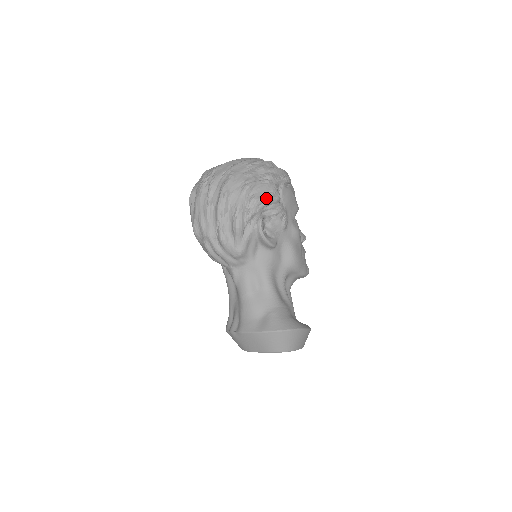
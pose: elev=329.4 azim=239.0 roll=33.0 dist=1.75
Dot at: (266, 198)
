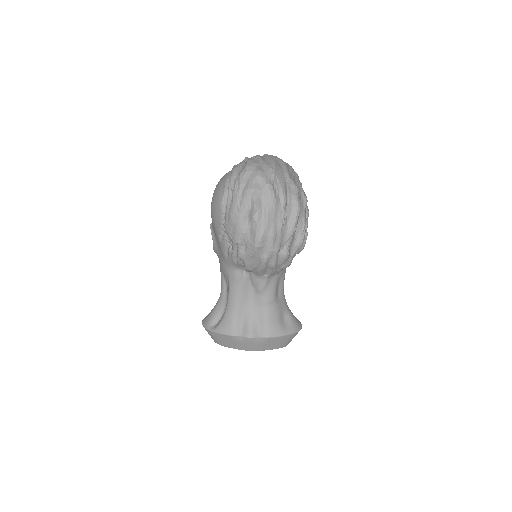
Dot at: occluded
